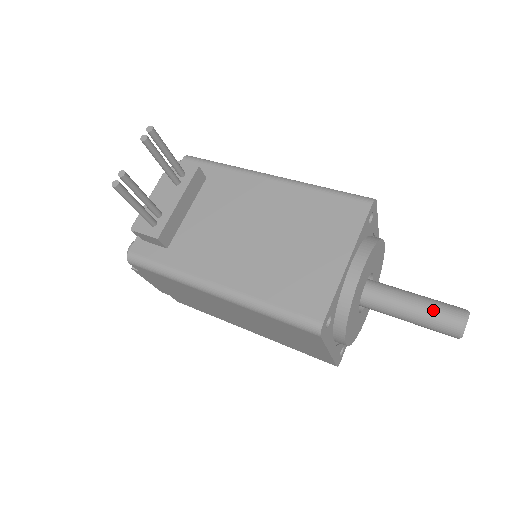
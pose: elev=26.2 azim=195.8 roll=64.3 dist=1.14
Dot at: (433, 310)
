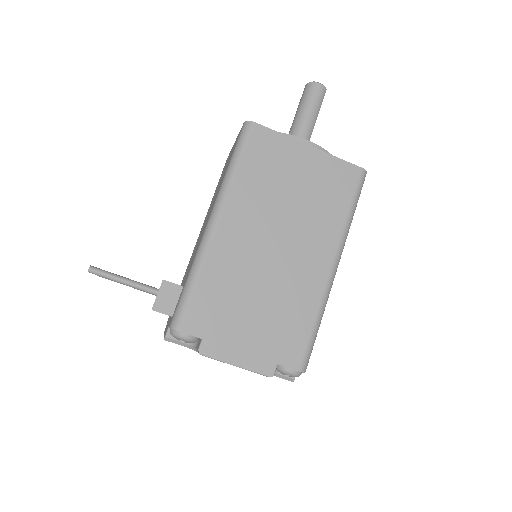
Dot at: (299, 104)
